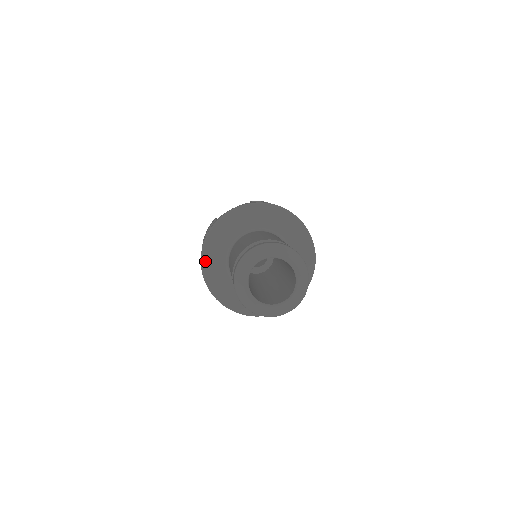
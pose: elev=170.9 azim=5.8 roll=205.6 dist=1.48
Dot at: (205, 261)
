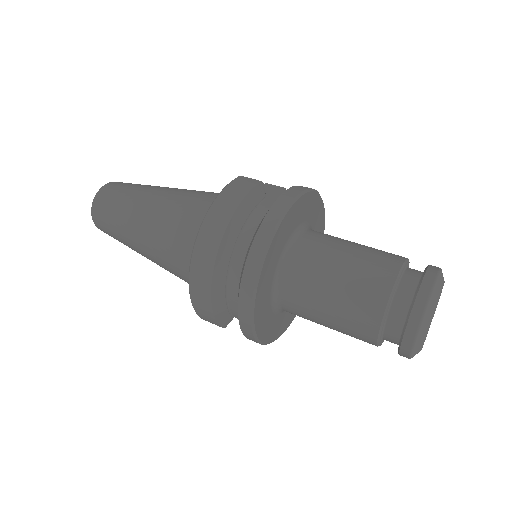
Dot at: (276, 236)
